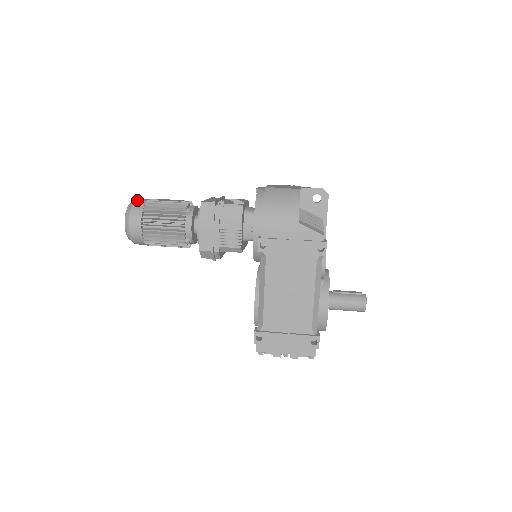
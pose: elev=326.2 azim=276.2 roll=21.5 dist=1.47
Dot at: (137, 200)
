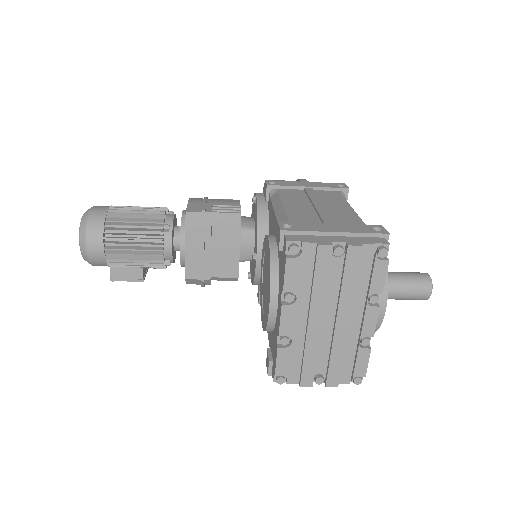
Dot at: occluded
